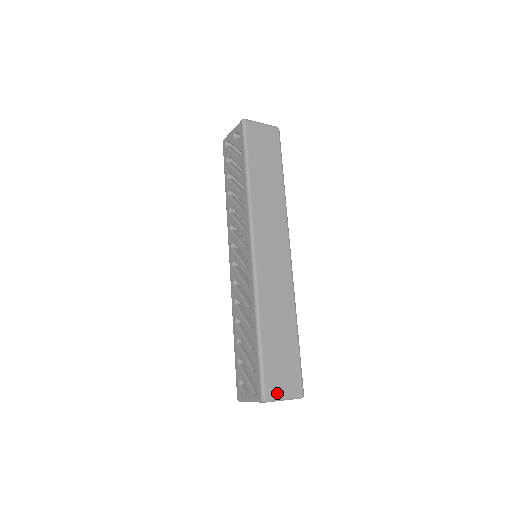
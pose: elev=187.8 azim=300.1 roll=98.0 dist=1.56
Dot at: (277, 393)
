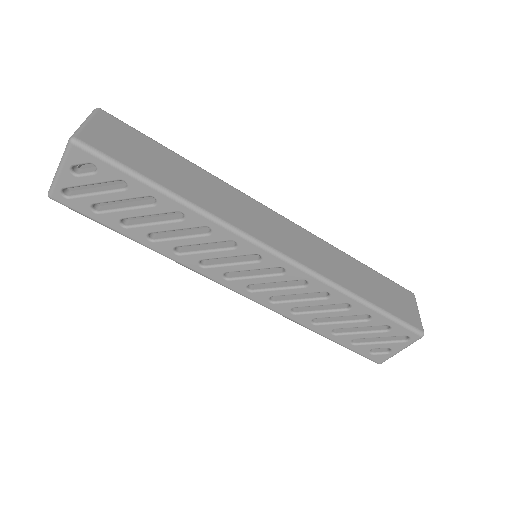
Dot at: (417, 317)
